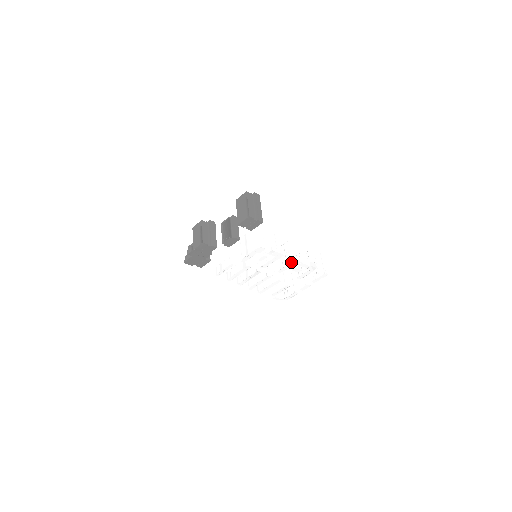
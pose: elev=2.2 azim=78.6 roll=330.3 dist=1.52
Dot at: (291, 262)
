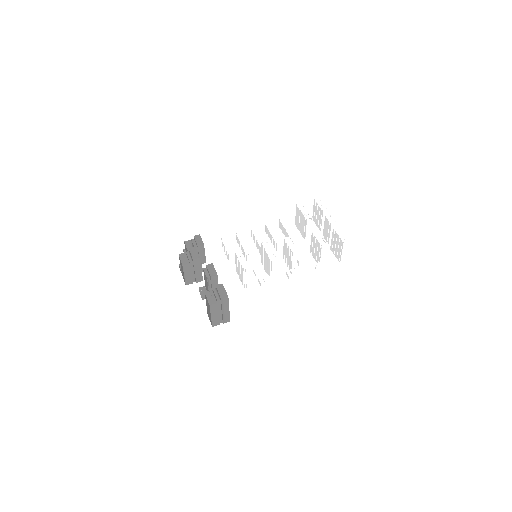
Dot at: (291, 273)
